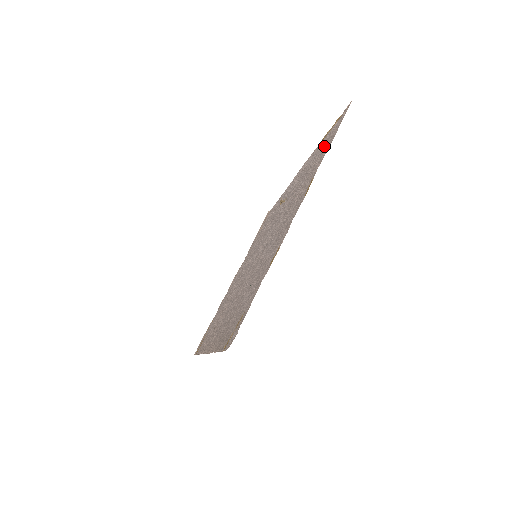
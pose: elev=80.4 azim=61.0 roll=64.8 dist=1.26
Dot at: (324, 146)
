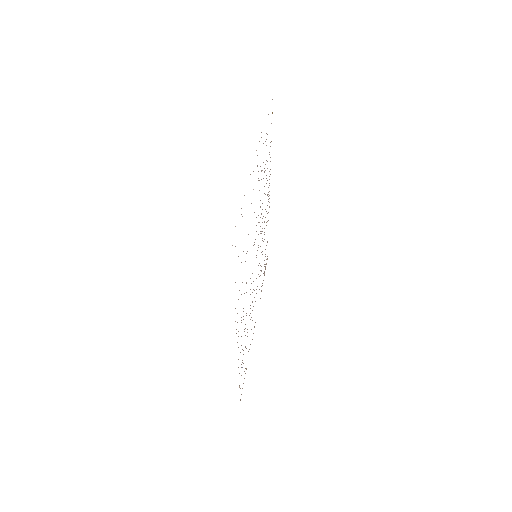
Dot at: occluded
